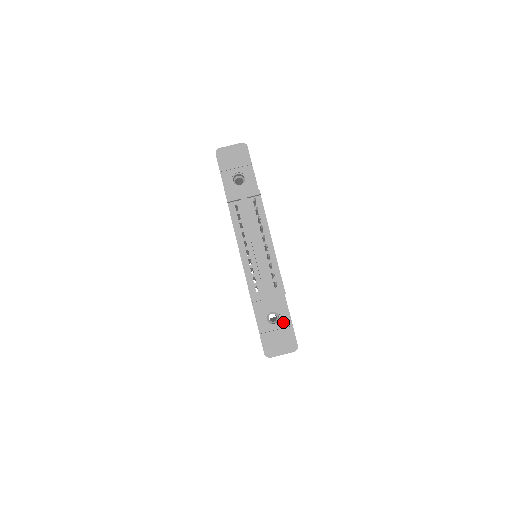
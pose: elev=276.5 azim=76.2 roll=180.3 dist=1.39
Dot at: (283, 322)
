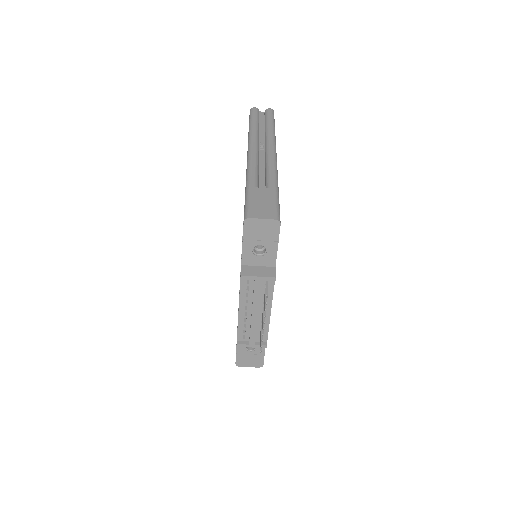
Dot at: (258, 351)
